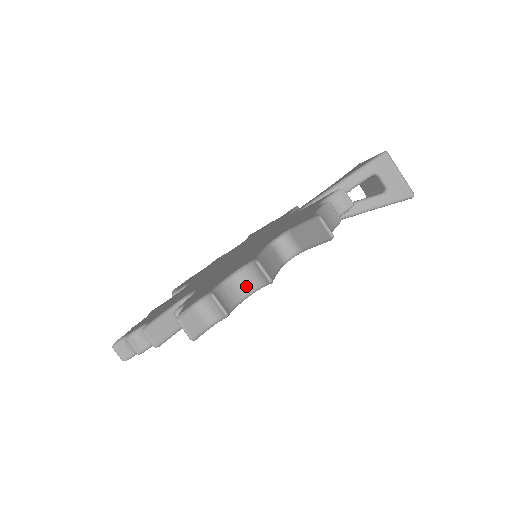
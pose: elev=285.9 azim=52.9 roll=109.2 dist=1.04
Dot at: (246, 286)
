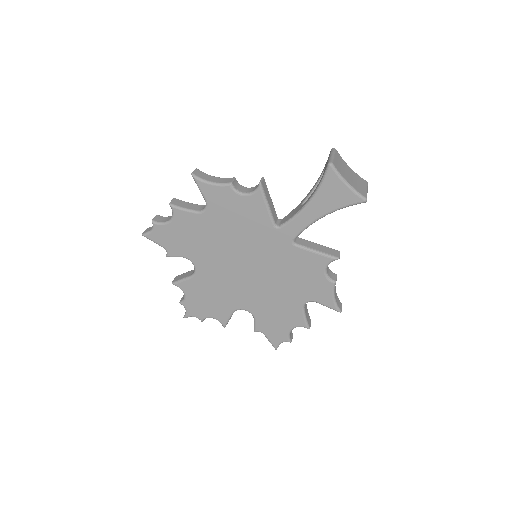
Dot at: occluded
